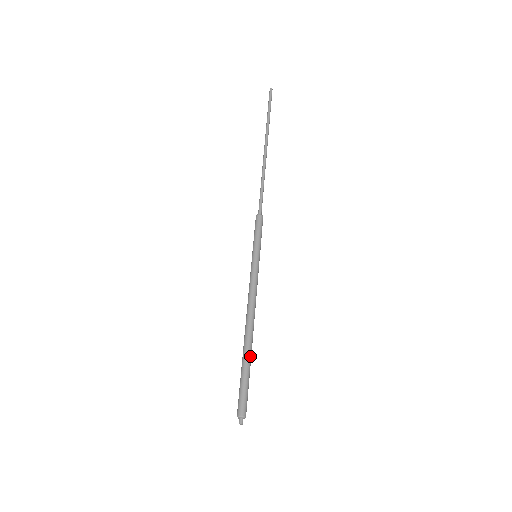
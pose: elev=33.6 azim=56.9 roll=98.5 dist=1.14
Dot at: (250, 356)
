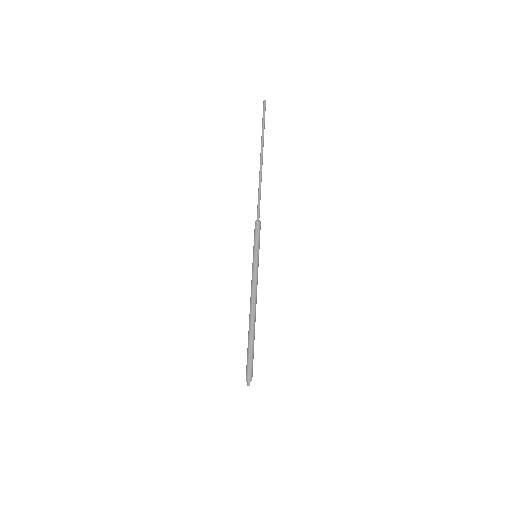
Dot at: (254, 336)
